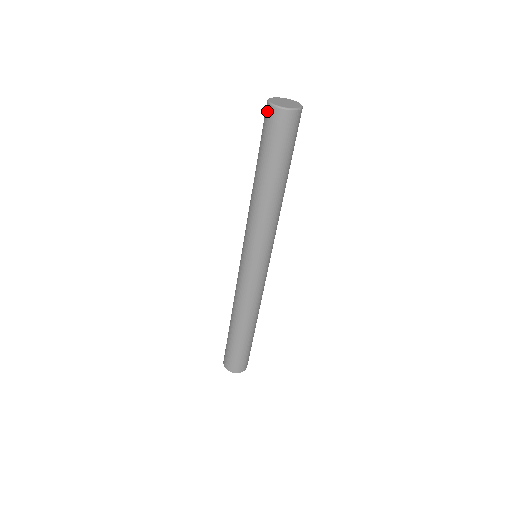
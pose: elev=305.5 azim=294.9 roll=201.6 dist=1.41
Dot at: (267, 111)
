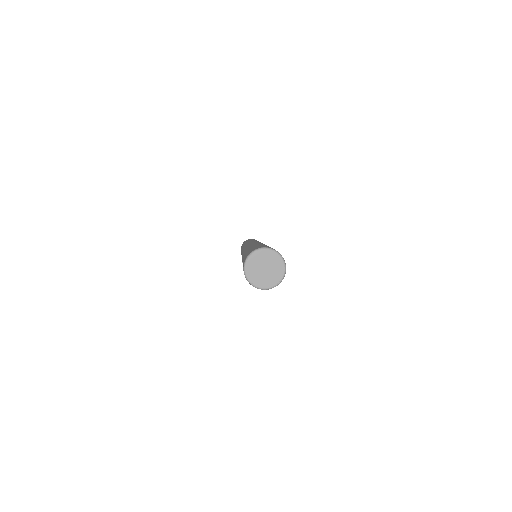
Dot at: occluded
